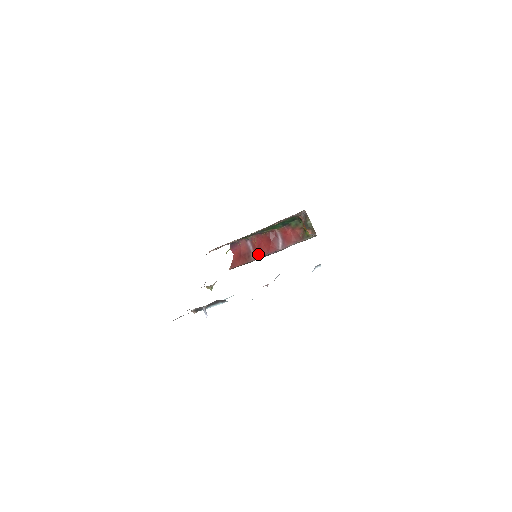
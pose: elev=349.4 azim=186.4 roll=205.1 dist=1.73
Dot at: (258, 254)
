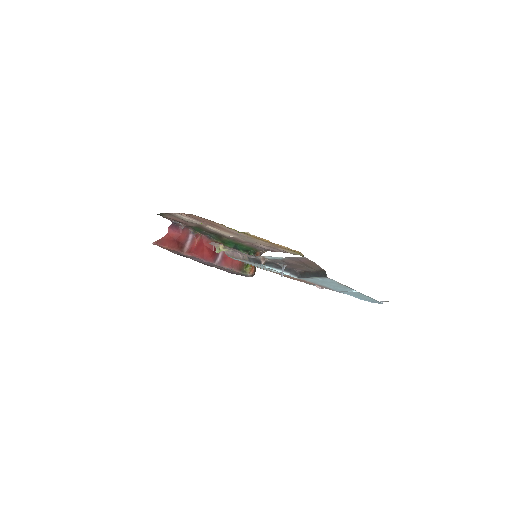
Dot at: (194, 252)
